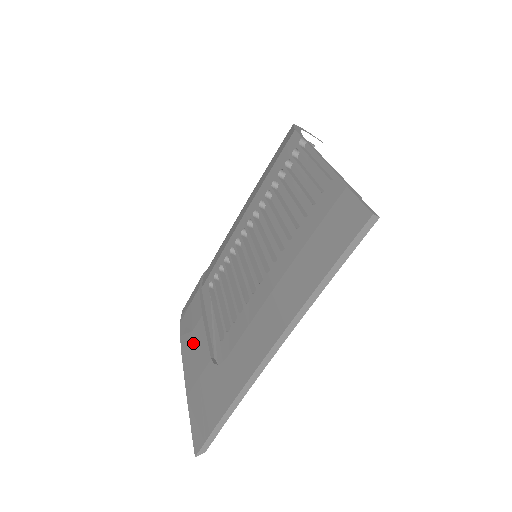
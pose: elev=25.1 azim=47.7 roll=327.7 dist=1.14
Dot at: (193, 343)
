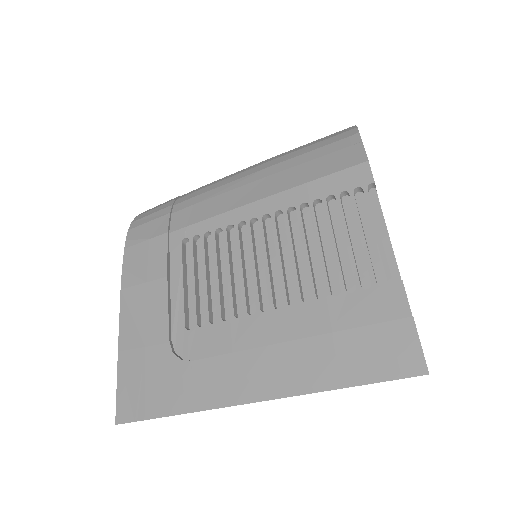
Dot at: (144, 299)
